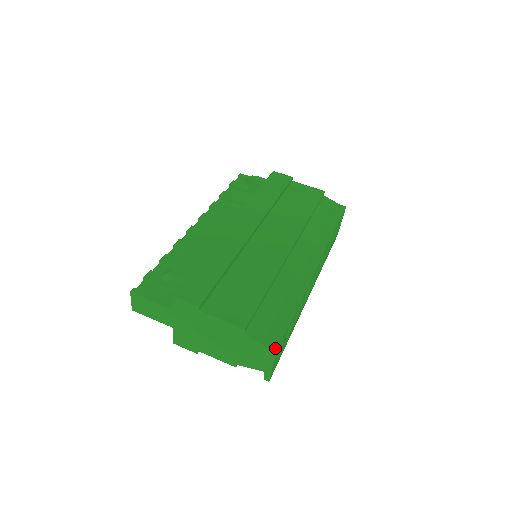
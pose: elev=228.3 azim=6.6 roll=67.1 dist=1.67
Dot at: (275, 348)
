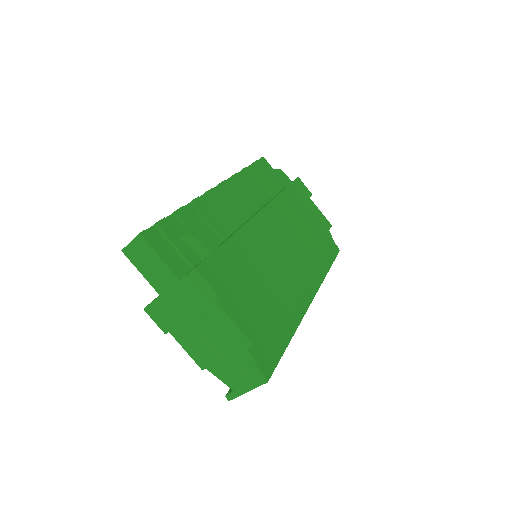
Dot at: (268, 377)
